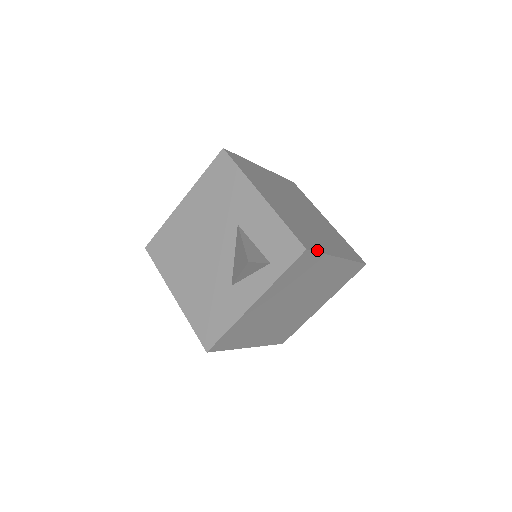
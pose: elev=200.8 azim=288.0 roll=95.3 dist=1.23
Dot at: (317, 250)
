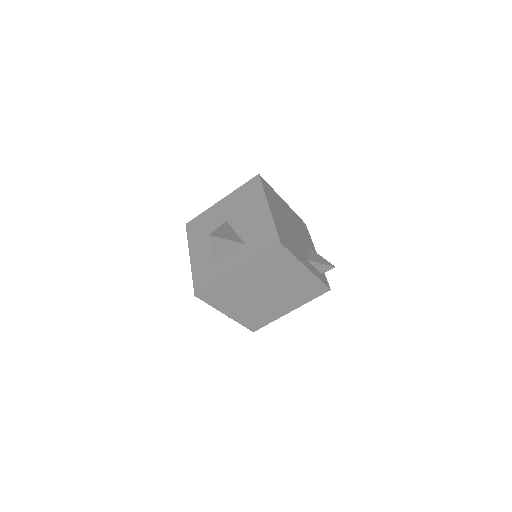
Dot at: (265, 325)
